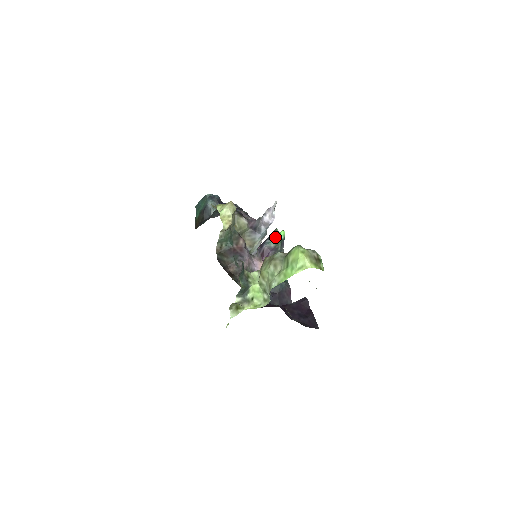
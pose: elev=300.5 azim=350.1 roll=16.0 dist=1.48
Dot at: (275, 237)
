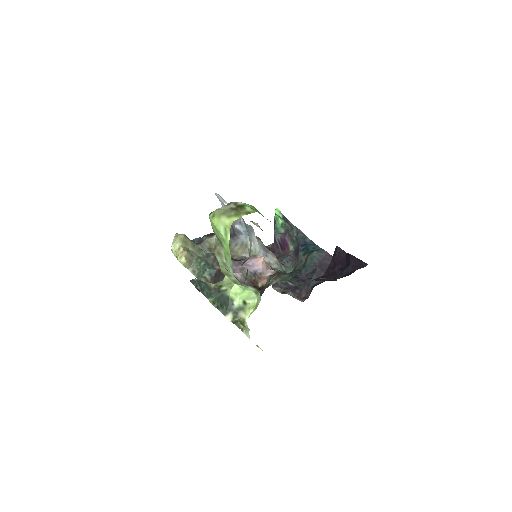
Dot at: (277, 222)
